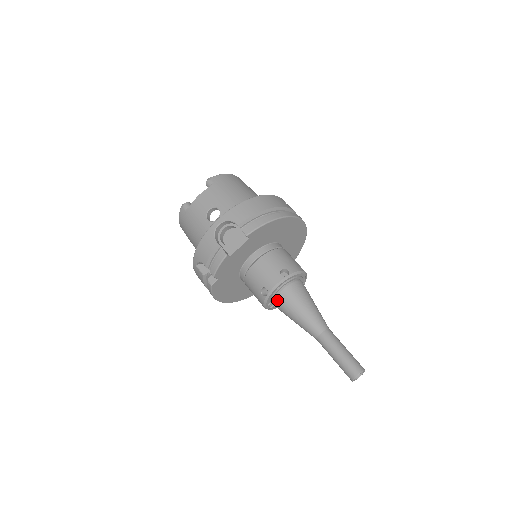
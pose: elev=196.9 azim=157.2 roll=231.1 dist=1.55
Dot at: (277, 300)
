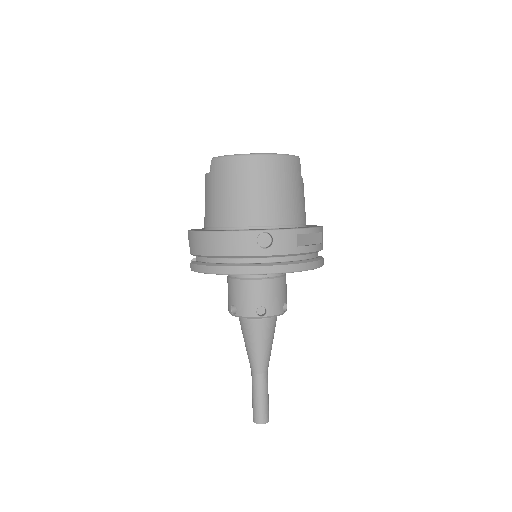
Dot at: occluded
